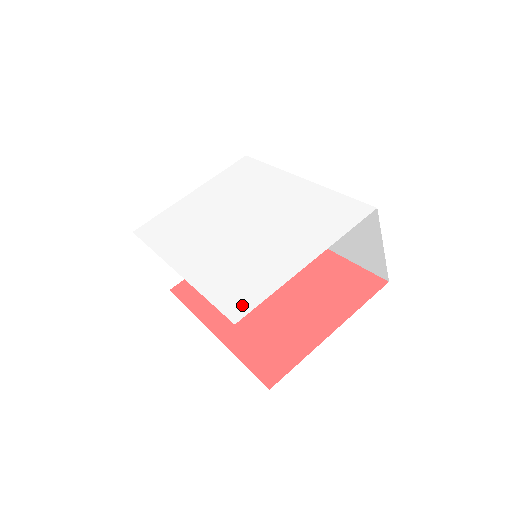
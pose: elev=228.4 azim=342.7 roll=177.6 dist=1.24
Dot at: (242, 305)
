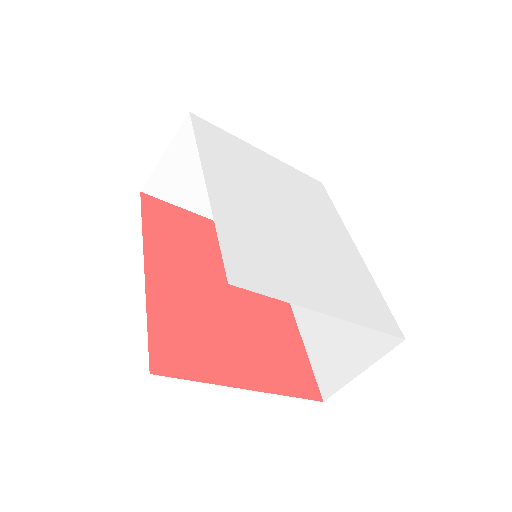
Dot at: (247, 277)
